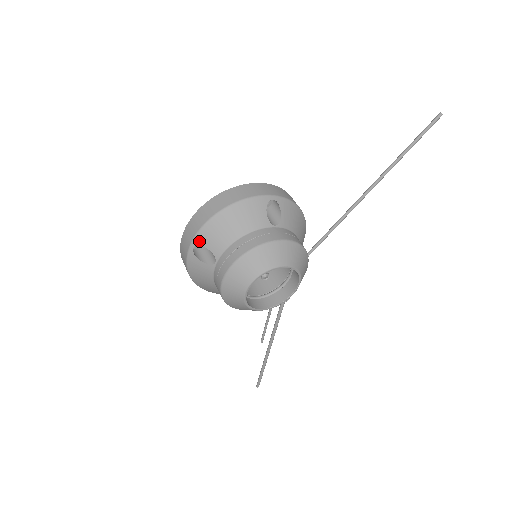
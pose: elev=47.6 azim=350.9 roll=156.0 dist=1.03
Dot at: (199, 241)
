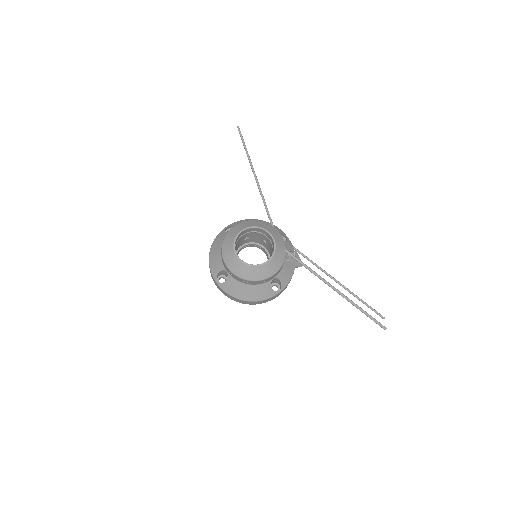
Dot at: (215, 275)
